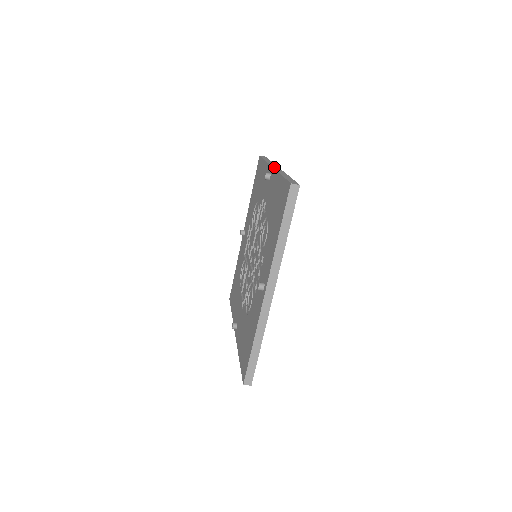
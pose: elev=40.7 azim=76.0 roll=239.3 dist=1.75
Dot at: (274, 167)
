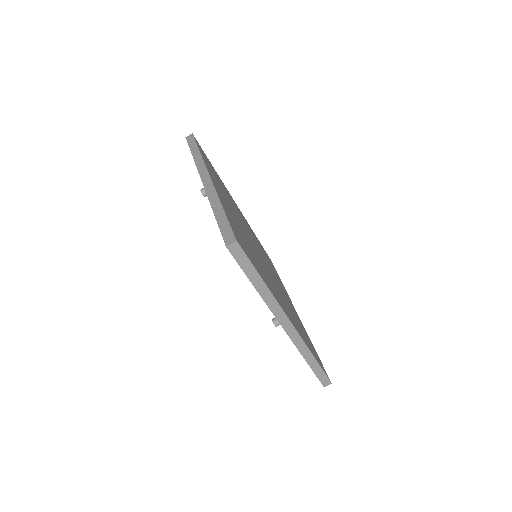
Dot at: occluded
